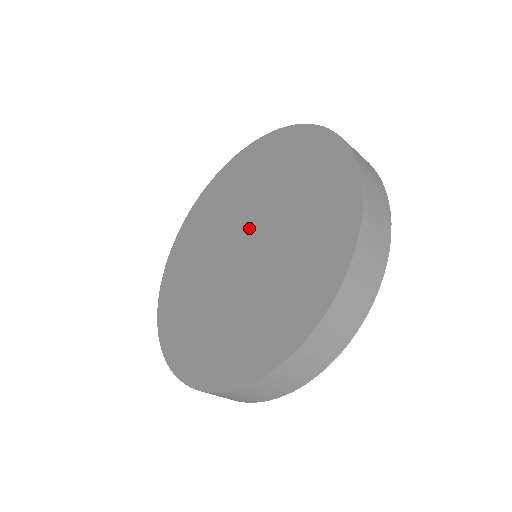
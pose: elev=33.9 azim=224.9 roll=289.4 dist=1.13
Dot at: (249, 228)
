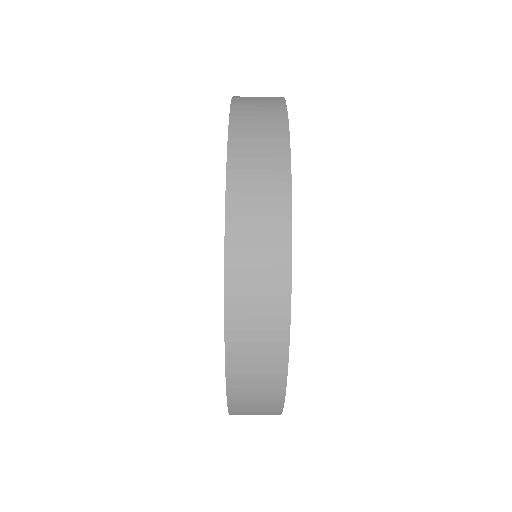
Dot at: occluded
